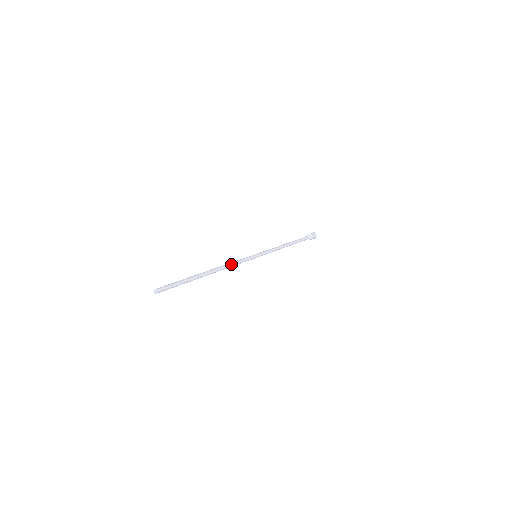
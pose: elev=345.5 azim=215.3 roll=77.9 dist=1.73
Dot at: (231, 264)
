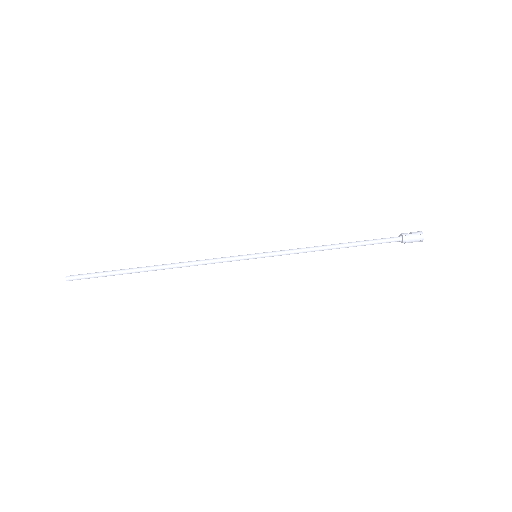
Dot at: (198, 263)
